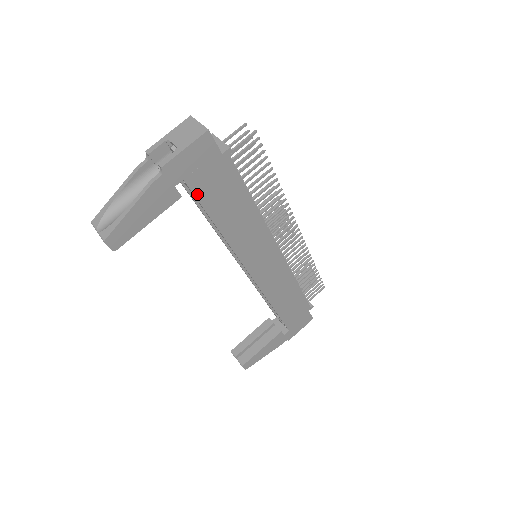
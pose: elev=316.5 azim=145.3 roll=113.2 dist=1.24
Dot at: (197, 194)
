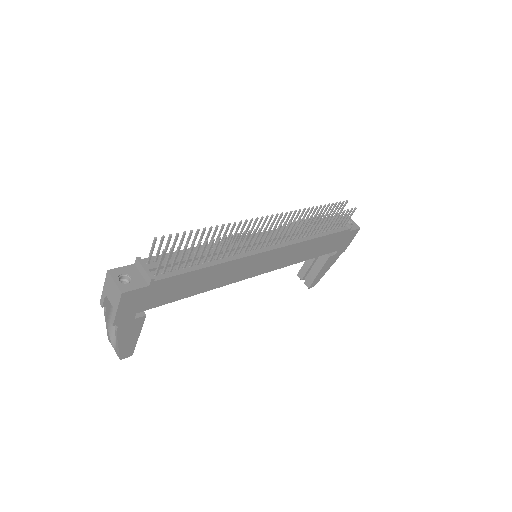
Dot at: (156, 305)
